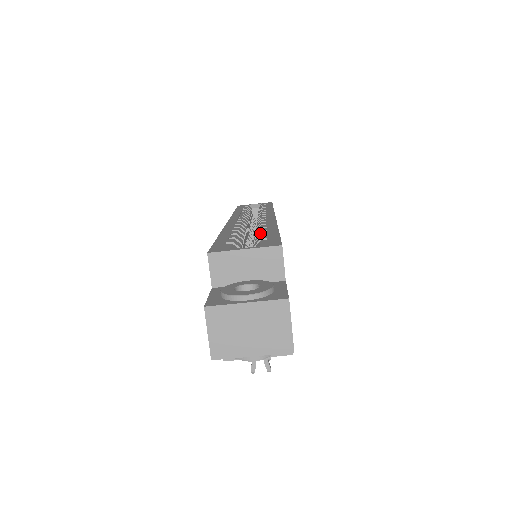
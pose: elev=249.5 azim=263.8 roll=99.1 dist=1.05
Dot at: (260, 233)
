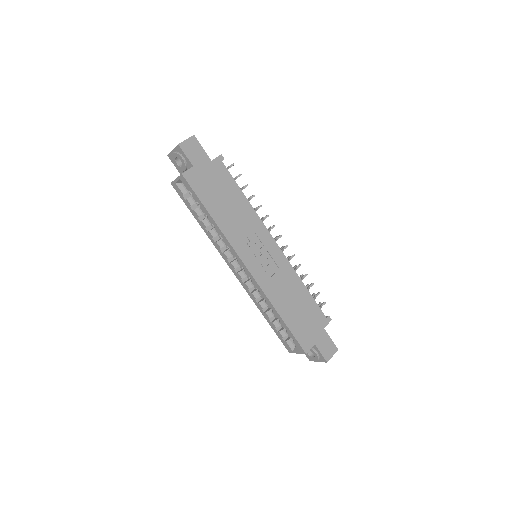
Dot at: (281, 325)
